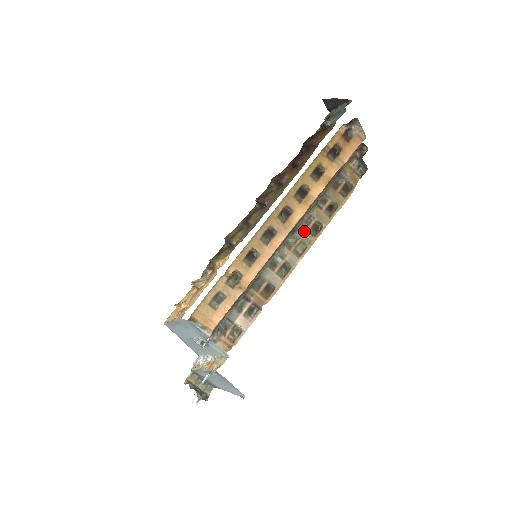
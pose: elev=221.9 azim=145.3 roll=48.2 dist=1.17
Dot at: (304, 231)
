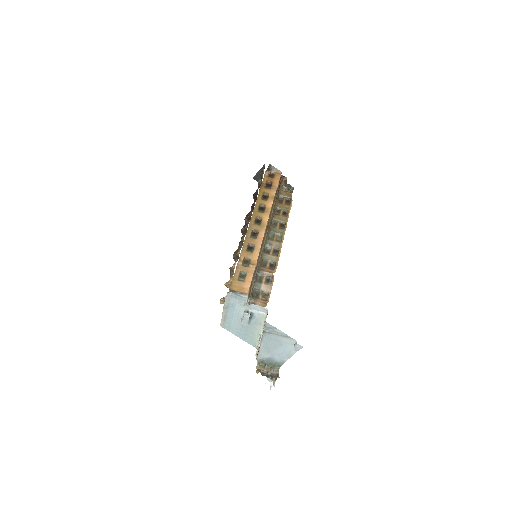
Dot at: (276, 229)
